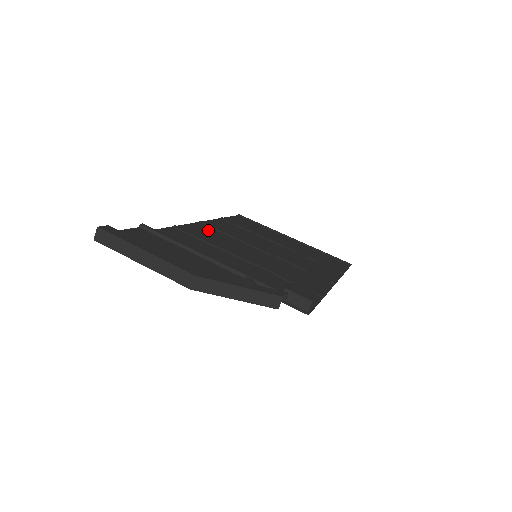
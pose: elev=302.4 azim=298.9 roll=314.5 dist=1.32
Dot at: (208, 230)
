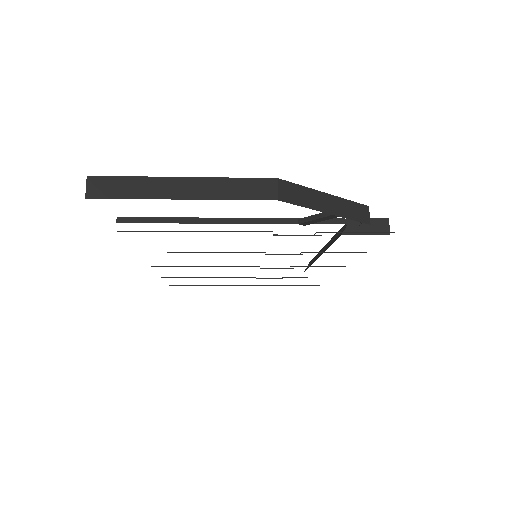
Dot at: occluded
